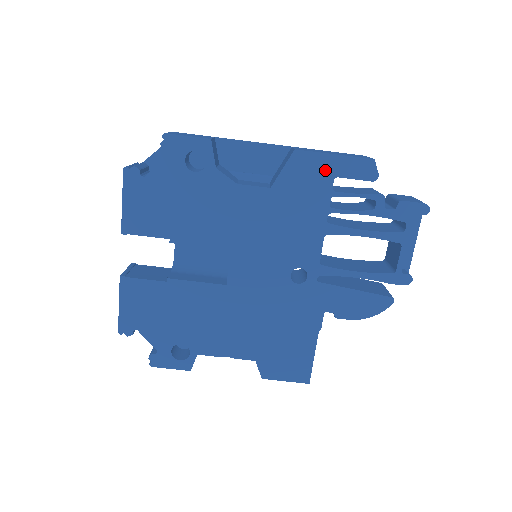
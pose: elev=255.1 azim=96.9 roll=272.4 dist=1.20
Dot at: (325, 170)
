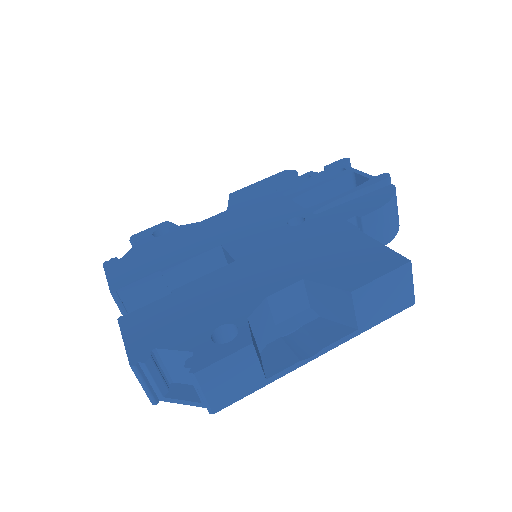
Dot at: (258, 187)
